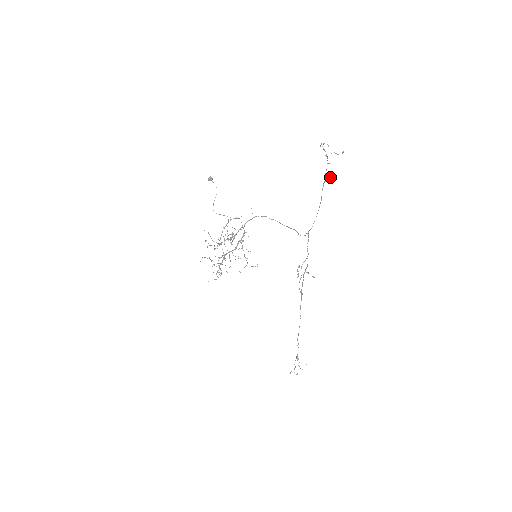
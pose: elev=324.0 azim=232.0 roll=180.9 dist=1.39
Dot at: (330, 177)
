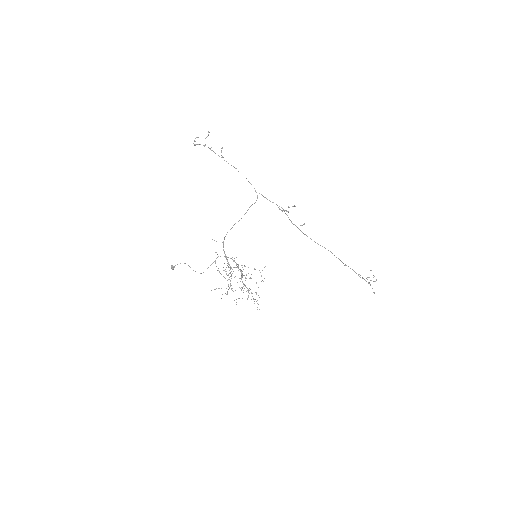
Dot at: (222, 148)
